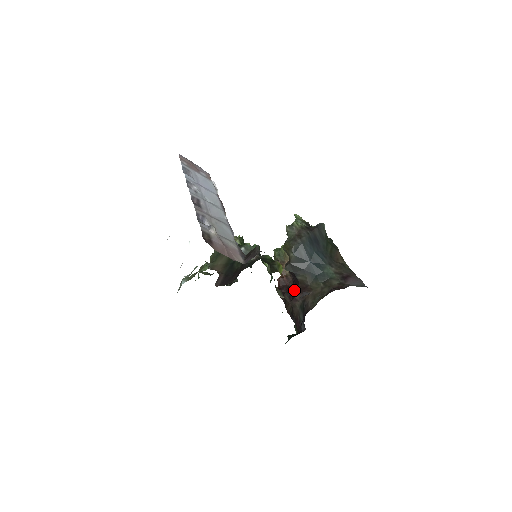
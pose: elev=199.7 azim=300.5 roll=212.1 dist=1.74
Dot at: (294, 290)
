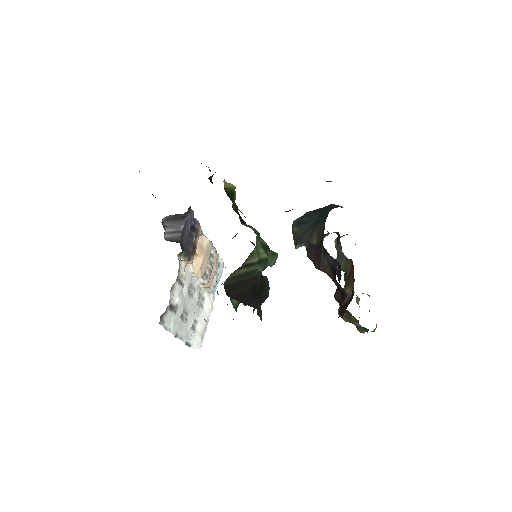
Dot at: (338, 279)
